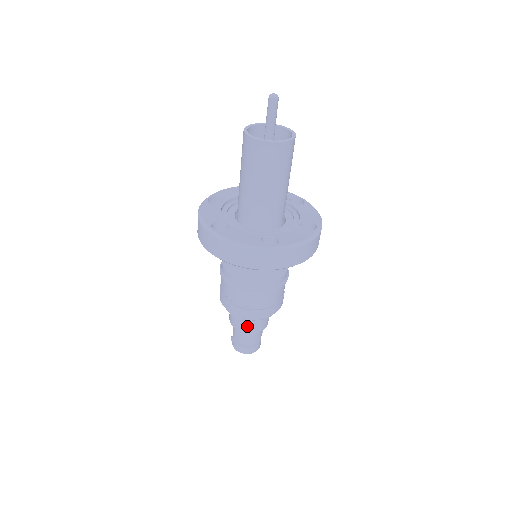
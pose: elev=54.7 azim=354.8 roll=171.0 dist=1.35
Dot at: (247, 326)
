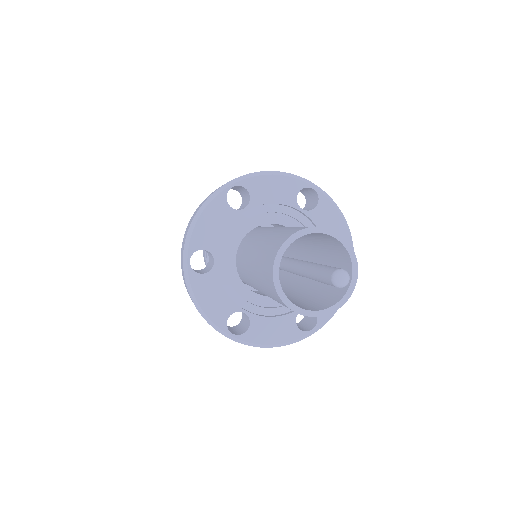
Dot at: occluded
